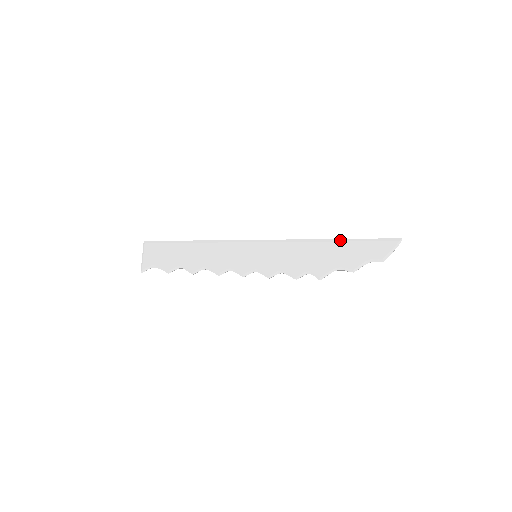
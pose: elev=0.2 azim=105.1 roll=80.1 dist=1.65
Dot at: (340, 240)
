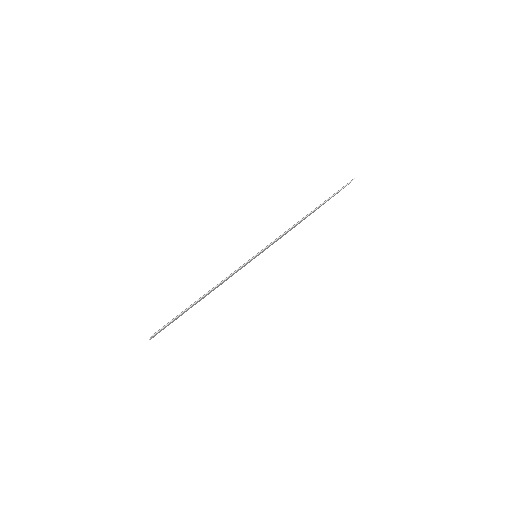
Dot at: occluded
